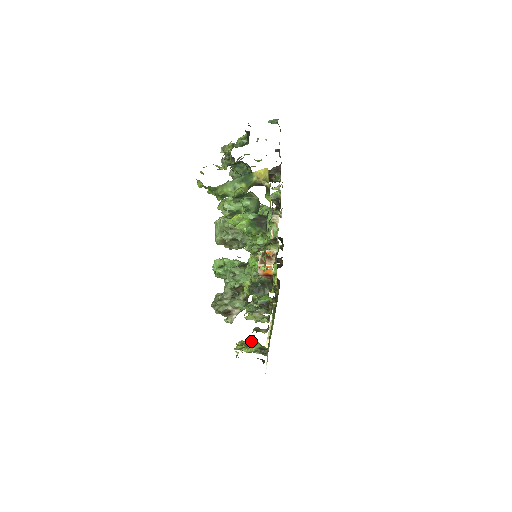
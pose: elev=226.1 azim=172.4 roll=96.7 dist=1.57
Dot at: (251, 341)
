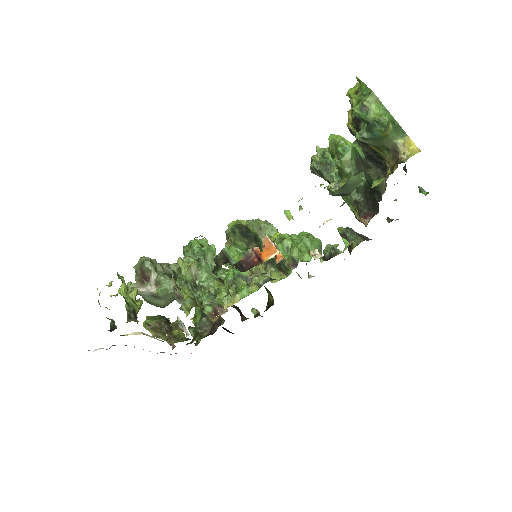
Dot at: occluded
